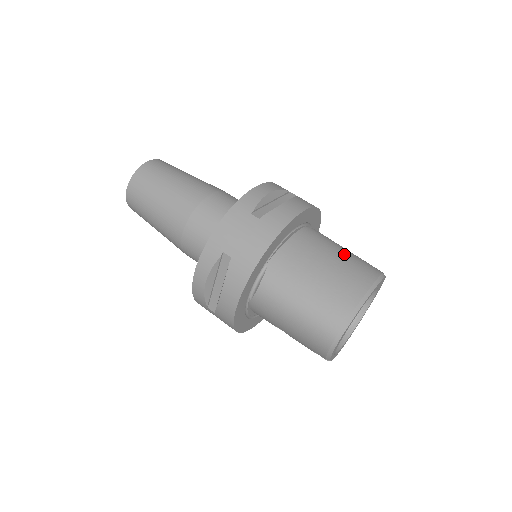
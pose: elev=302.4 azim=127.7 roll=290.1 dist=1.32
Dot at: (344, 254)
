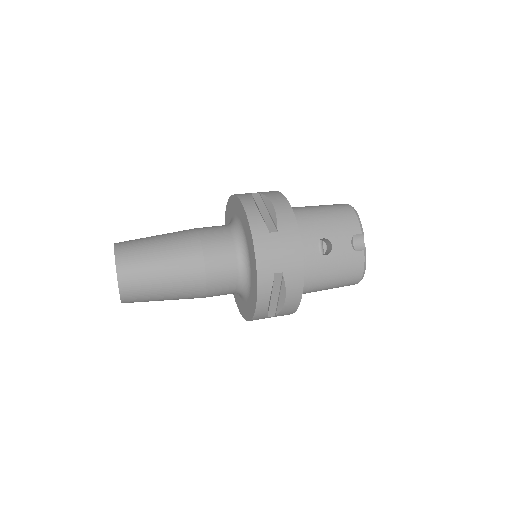
Dot at: occluded
